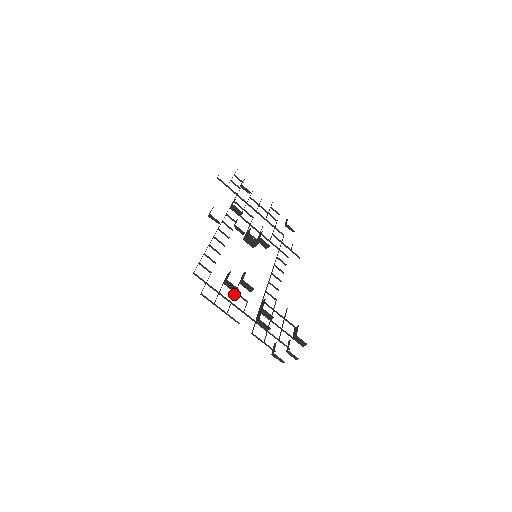
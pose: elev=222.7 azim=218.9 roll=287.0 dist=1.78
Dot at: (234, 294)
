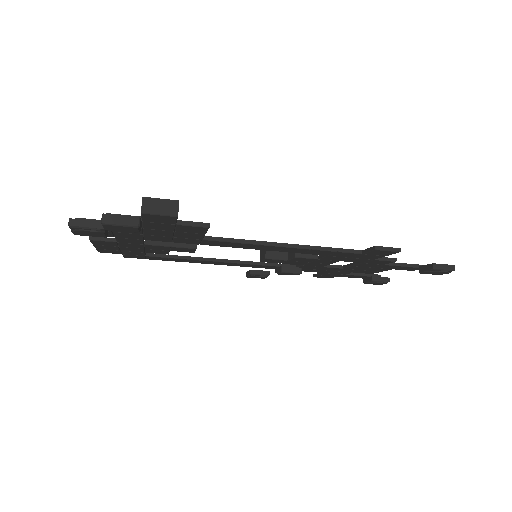
Dot at: (141, 248)
